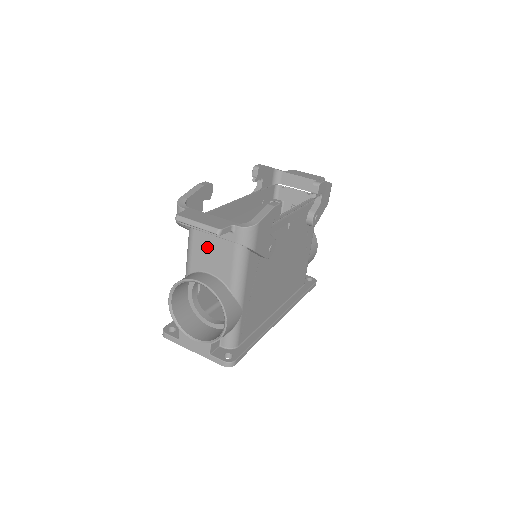
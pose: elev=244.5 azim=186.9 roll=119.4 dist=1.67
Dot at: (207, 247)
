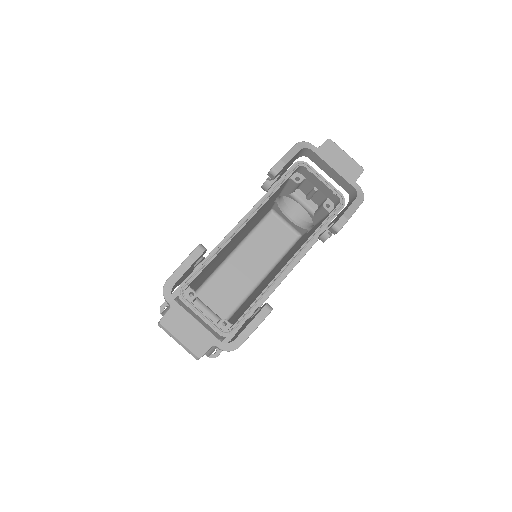
Dot at: occluded
